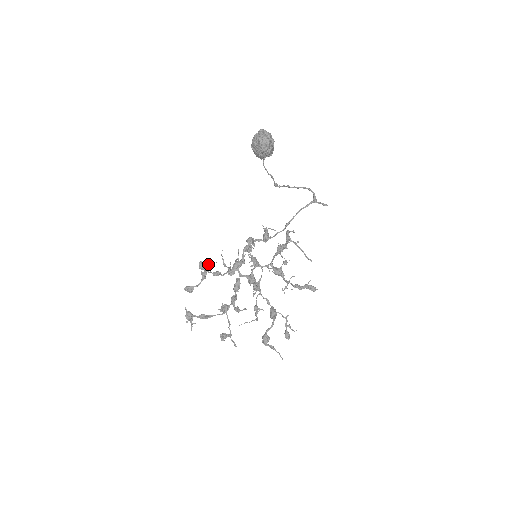
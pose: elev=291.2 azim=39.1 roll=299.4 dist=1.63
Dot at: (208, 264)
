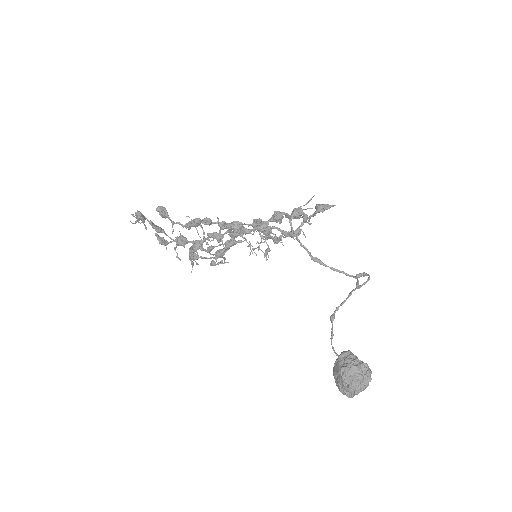
Dot at: (204, 238)
